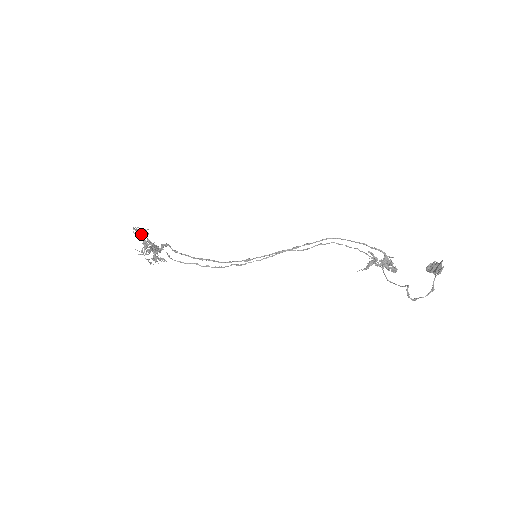
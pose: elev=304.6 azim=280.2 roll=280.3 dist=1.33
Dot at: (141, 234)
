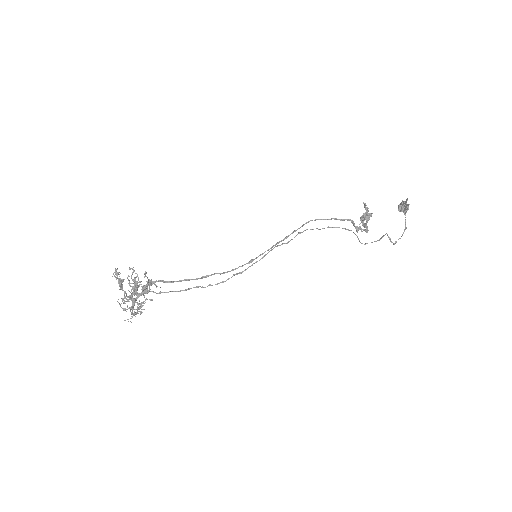
Dot at: (133, 269)
